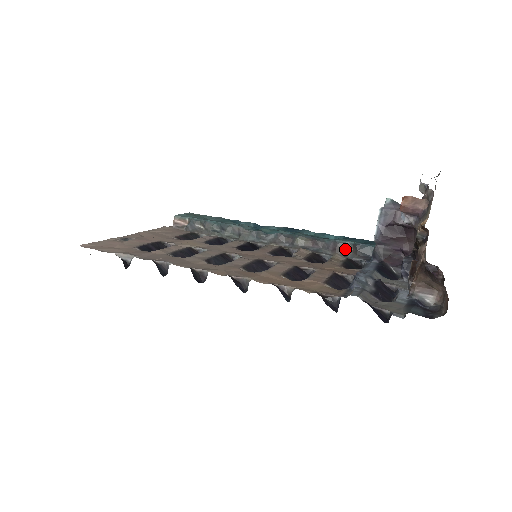
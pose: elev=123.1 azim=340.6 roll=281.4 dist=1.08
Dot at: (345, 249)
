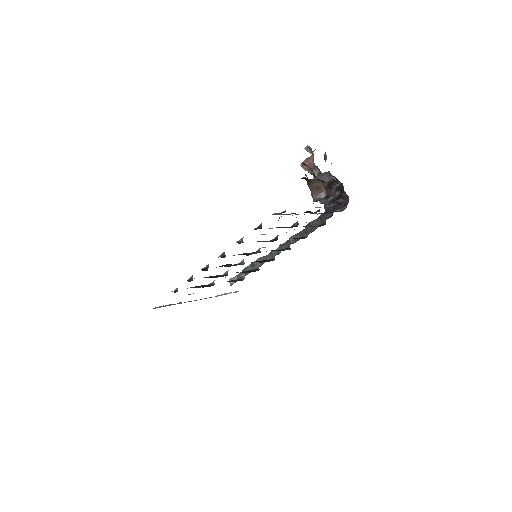
Dot at: (316, 224)
